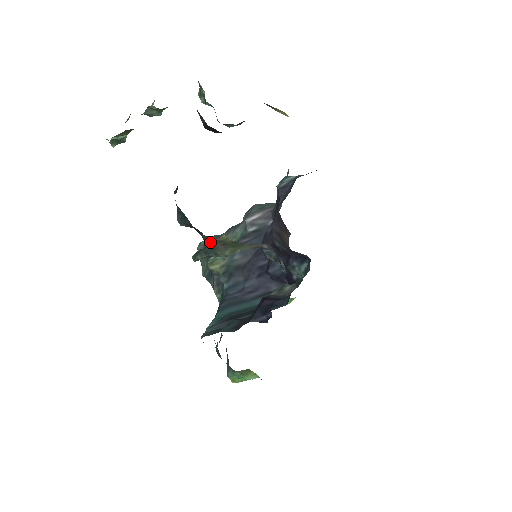
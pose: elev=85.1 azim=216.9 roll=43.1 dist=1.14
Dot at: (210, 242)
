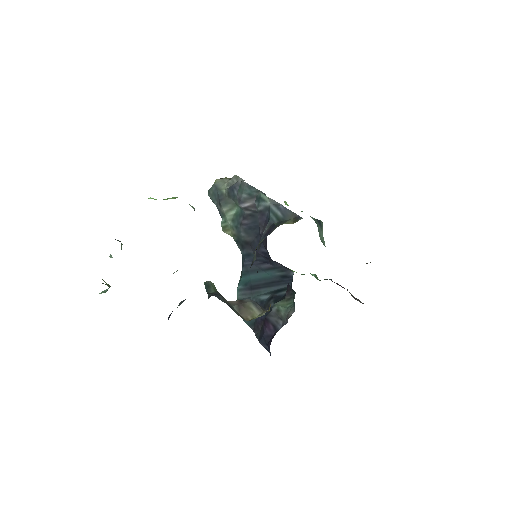
Dot at: occluded
